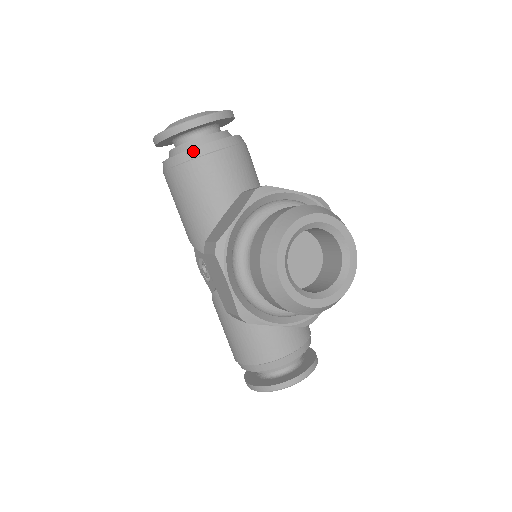
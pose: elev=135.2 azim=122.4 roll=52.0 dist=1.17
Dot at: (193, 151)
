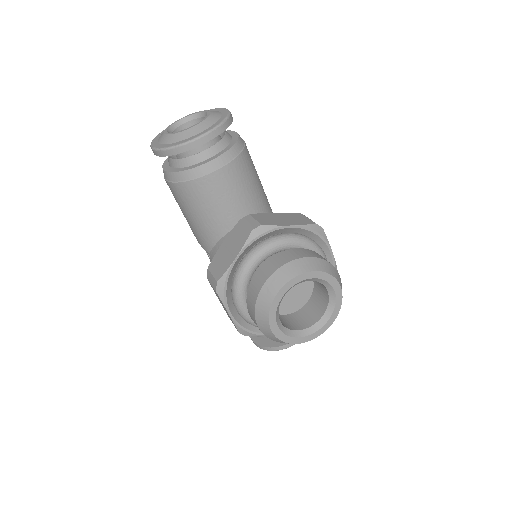
Dot at: (191, 171)
